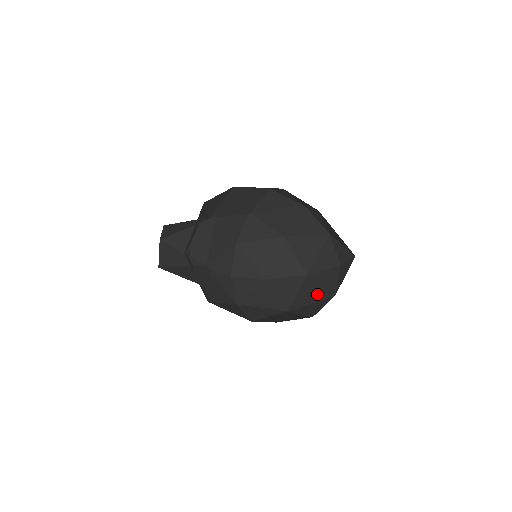
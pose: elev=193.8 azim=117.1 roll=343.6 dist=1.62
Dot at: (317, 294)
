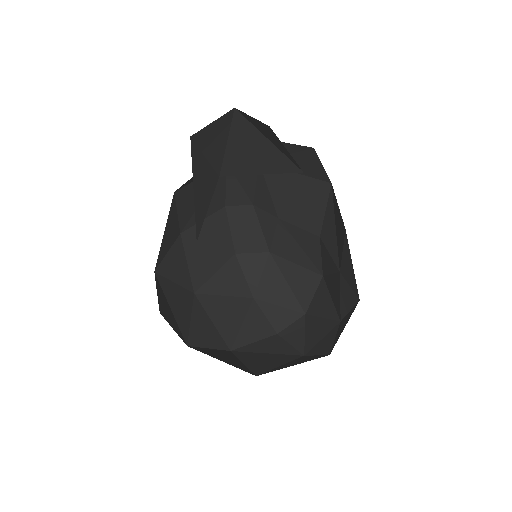
Dot at: (277, 358)
